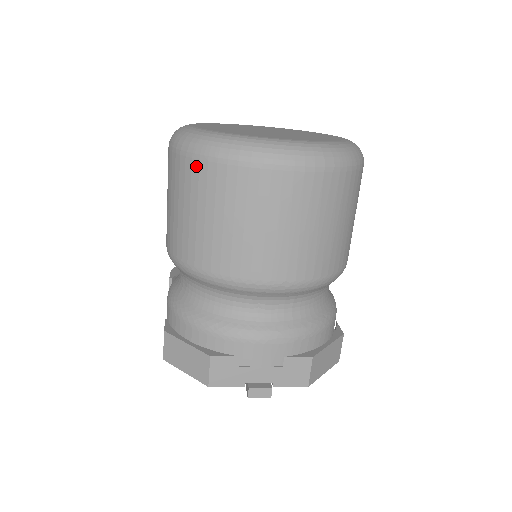
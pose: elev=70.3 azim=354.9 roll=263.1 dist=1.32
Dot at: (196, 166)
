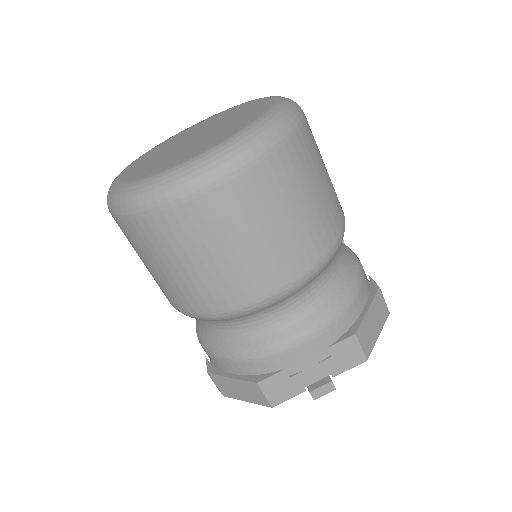
Dot at: (137, 226)
